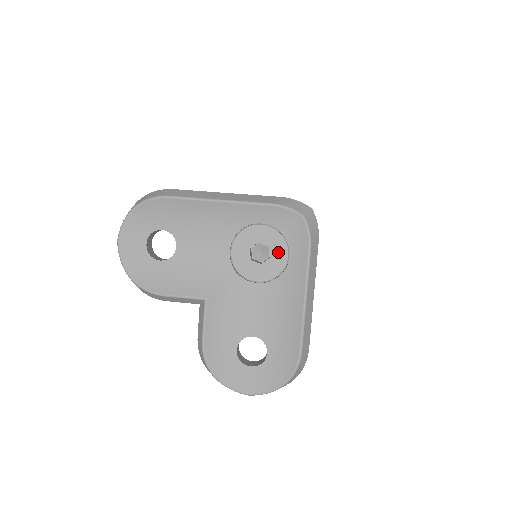
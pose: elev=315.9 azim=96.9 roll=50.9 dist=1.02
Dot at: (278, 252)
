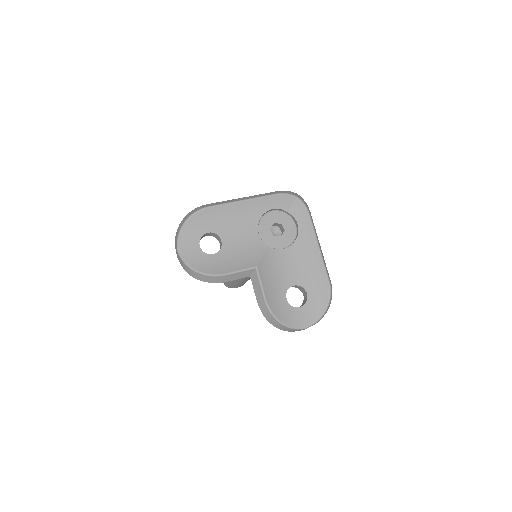
Dot at: (288, 226)
